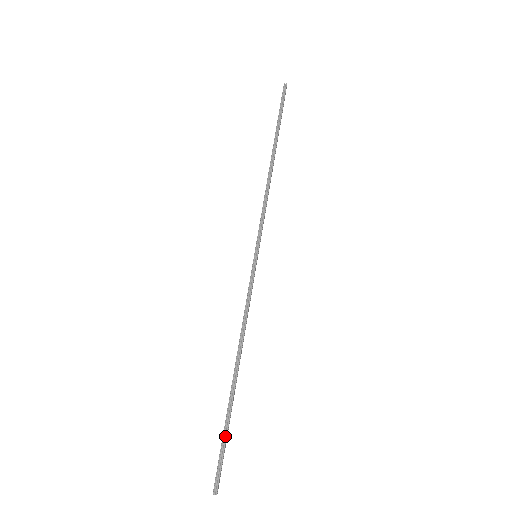
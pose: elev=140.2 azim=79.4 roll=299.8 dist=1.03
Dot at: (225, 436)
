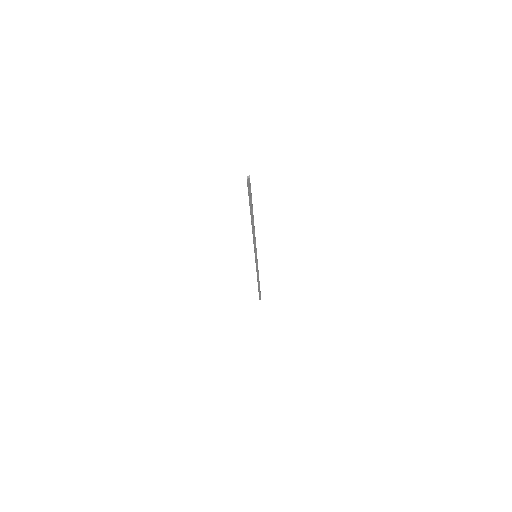
Dot at: (260, 293)
